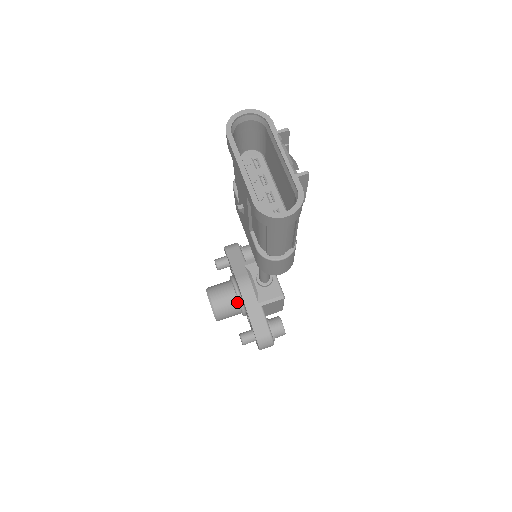
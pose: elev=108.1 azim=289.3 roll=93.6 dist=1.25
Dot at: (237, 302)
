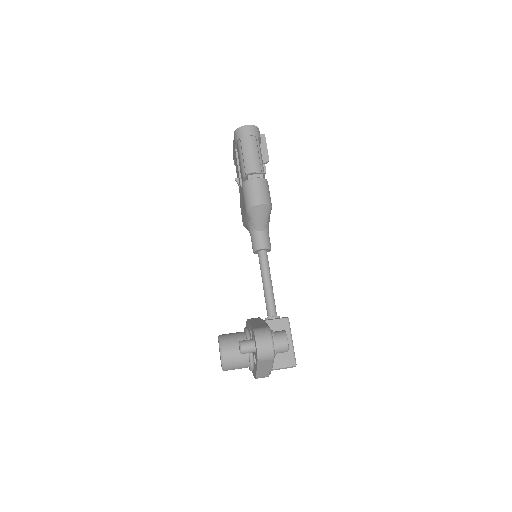
Dot at: (244, 334)
